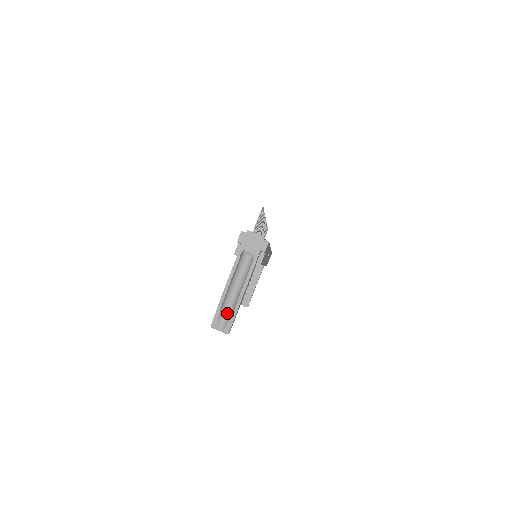
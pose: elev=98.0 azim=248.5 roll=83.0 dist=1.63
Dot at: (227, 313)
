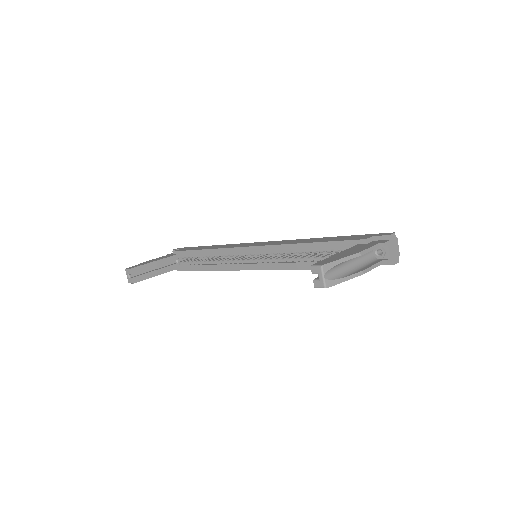
Dot at: (337, 271)
